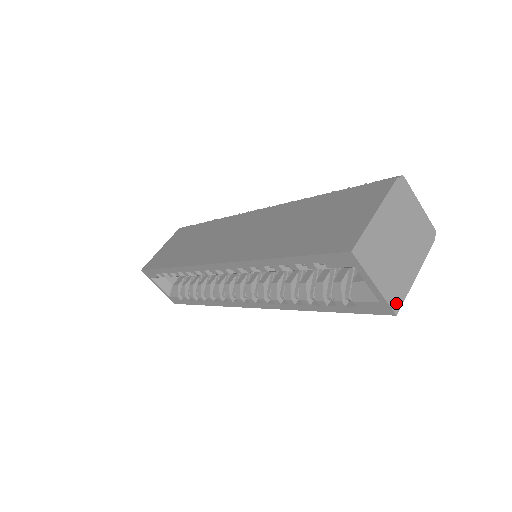
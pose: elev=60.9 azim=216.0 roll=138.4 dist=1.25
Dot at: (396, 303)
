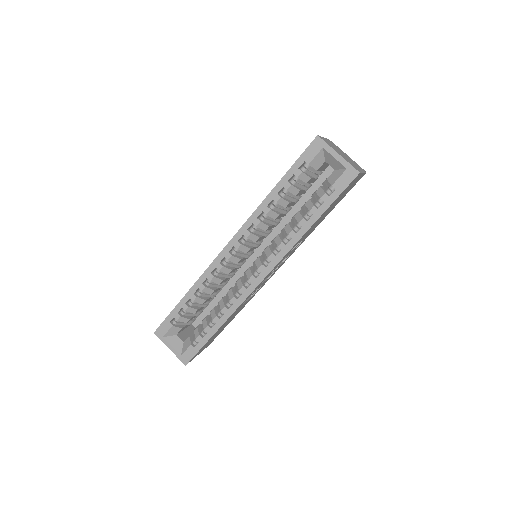
Dot at: (356, 169)
